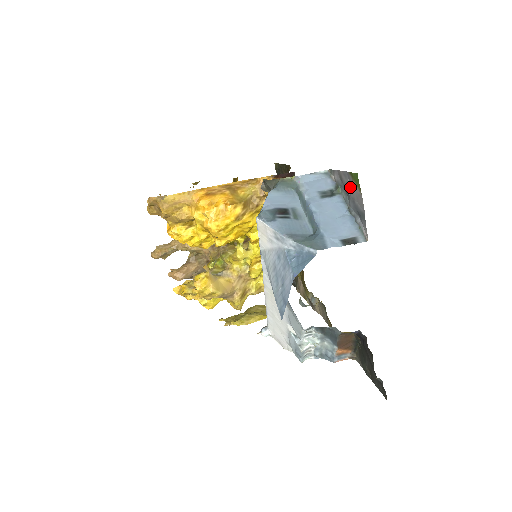
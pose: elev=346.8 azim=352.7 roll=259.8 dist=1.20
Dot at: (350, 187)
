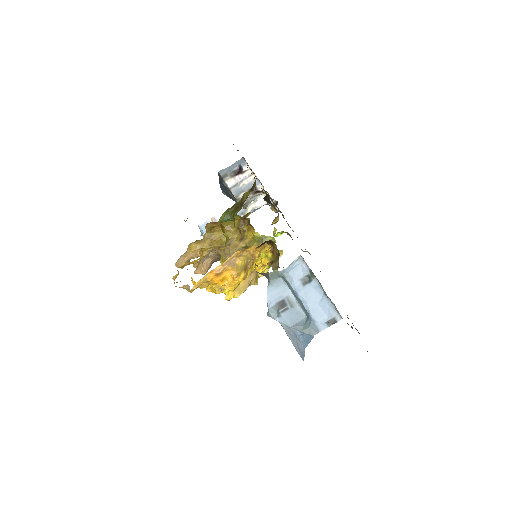
Dot at: occluded
